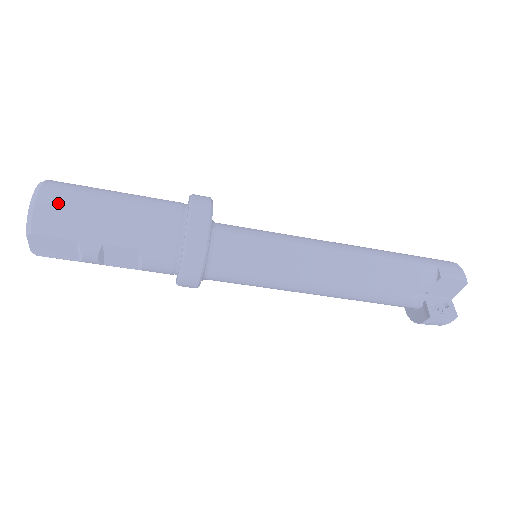
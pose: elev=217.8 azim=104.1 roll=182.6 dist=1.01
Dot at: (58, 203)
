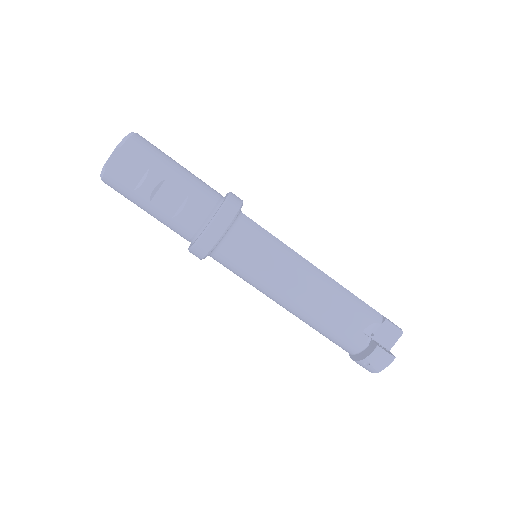
Dot at: (148, 143)
